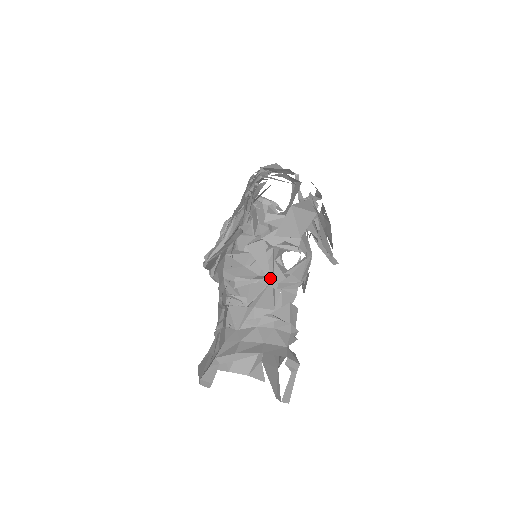
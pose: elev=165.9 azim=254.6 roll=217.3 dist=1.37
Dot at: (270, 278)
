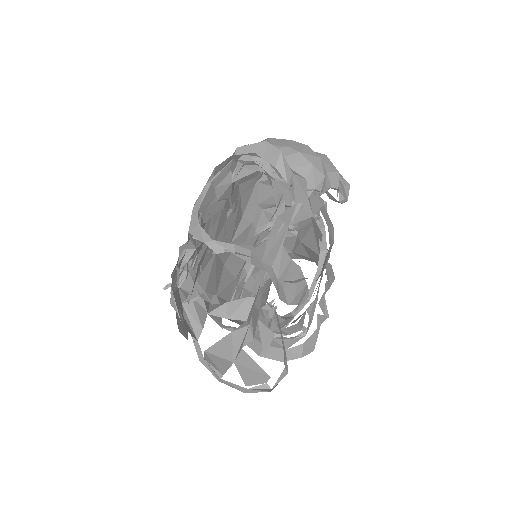
Dot at: occluded
